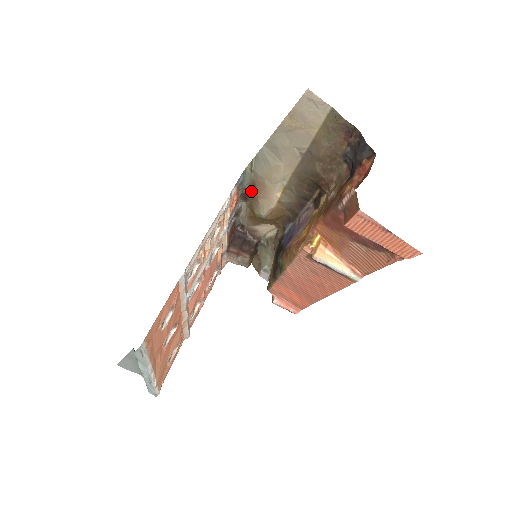
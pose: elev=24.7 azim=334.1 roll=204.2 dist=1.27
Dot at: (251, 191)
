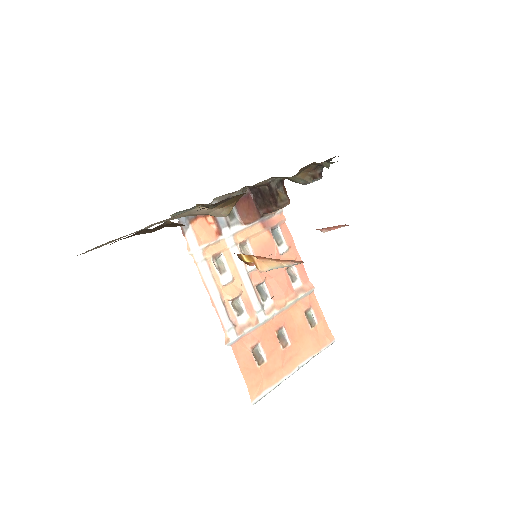
Dot at: occluded
